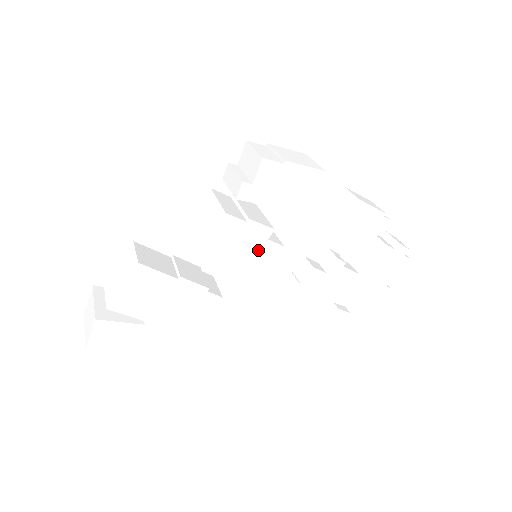
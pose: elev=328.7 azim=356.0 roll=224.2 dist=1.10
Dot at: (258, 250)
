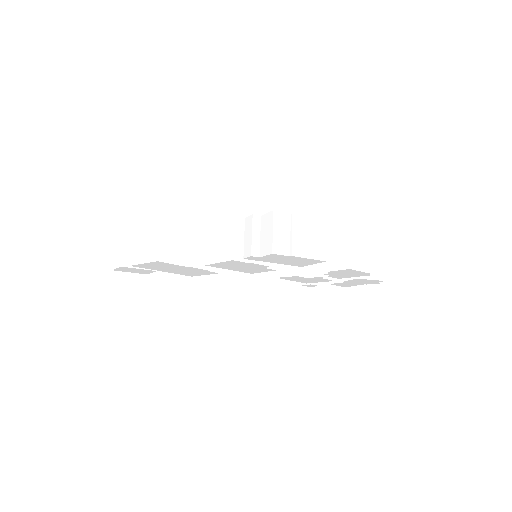
Dot at: (254, 268)
